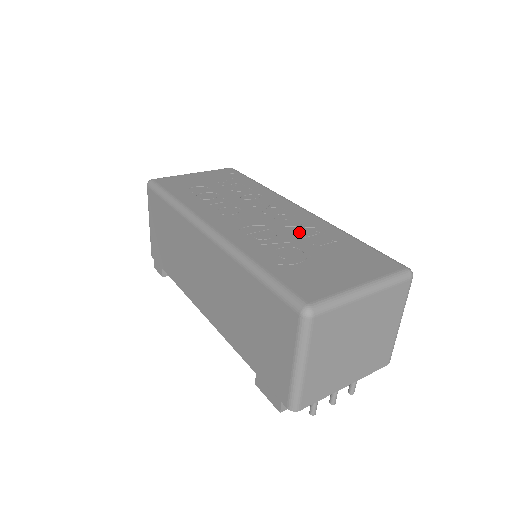
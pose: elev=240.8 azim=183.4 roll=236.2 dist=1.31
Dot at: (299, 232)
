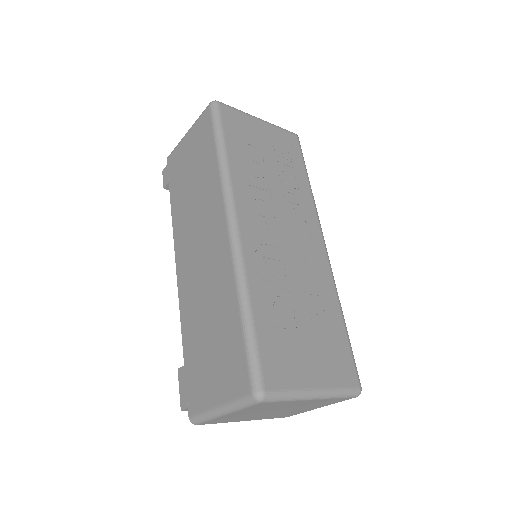
Dot at: (306, 283)
